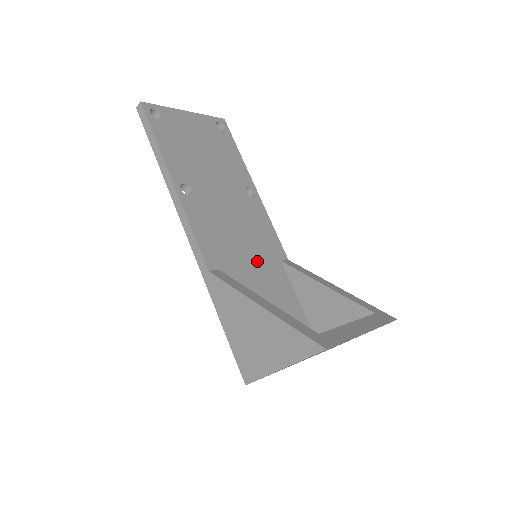
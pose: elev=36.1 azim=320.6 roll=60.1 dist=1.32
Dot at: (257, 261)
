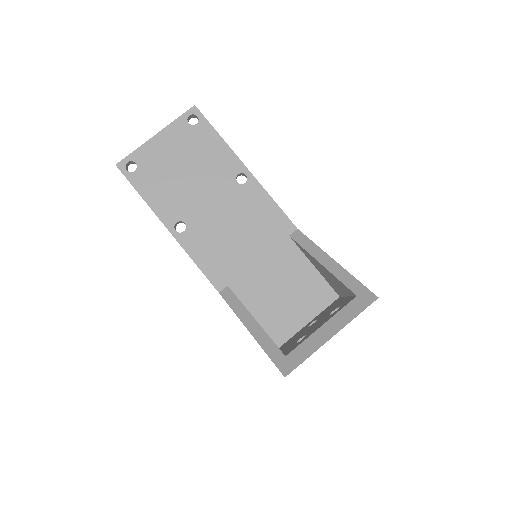
Dot at: (263, 253)
